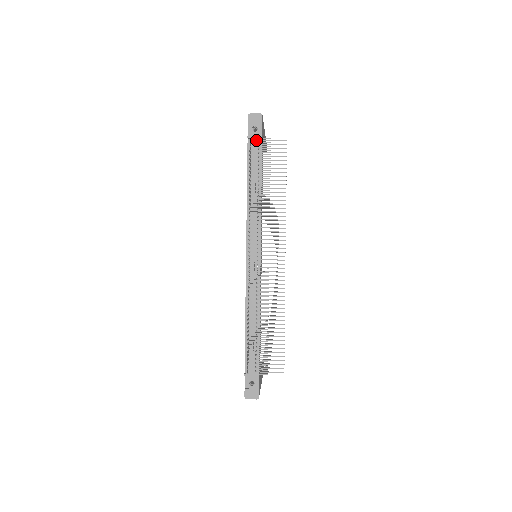
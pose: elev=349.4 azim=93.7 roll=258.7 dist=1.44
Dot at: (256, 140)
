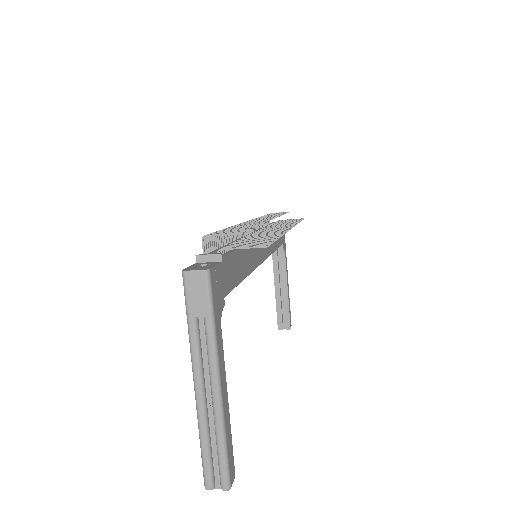
Dot at: occluded
